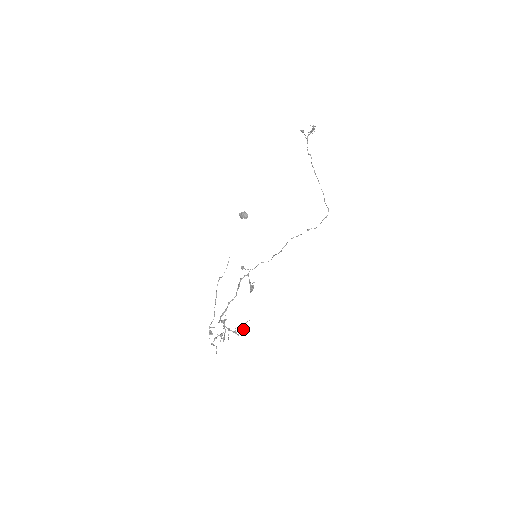
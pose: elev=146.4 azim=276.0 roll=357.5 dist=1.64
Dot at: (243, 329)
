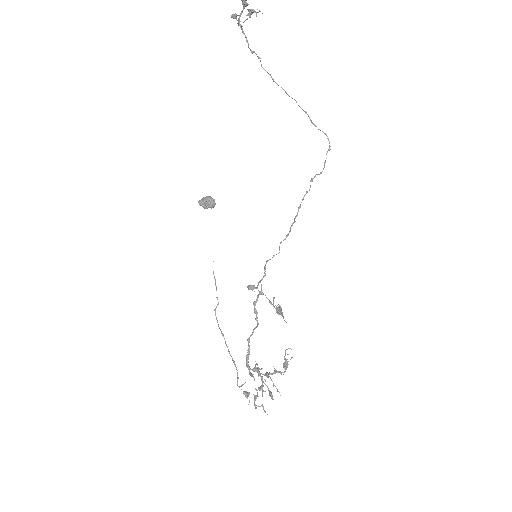
Dot at: (285, 363)
